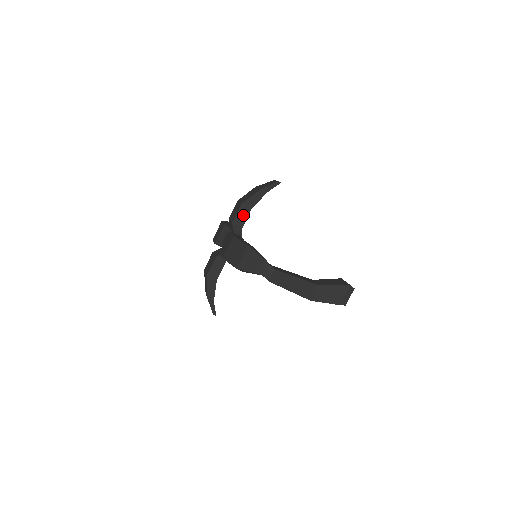
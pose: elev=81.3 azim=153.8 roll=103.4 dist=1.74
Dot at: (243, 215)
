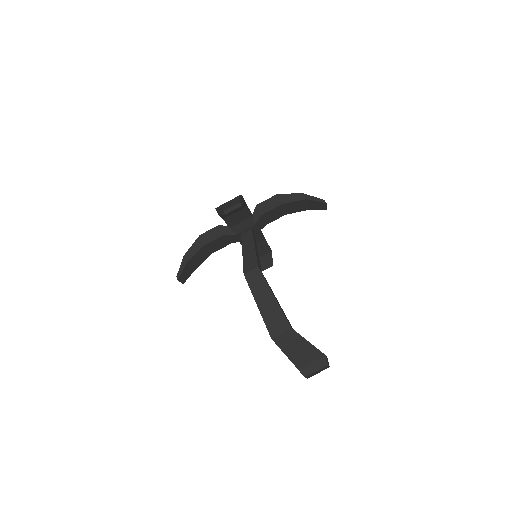
Dot at: (271, 205)
